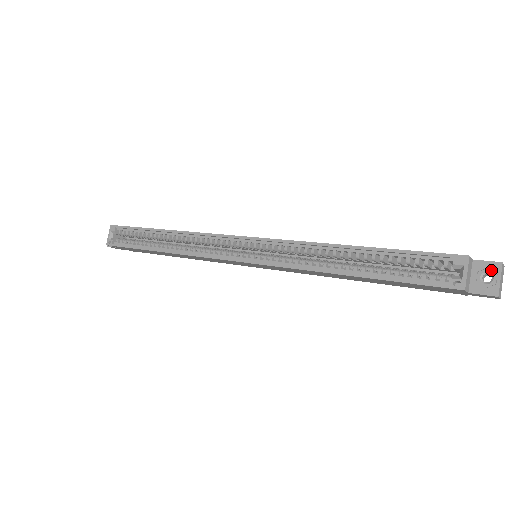
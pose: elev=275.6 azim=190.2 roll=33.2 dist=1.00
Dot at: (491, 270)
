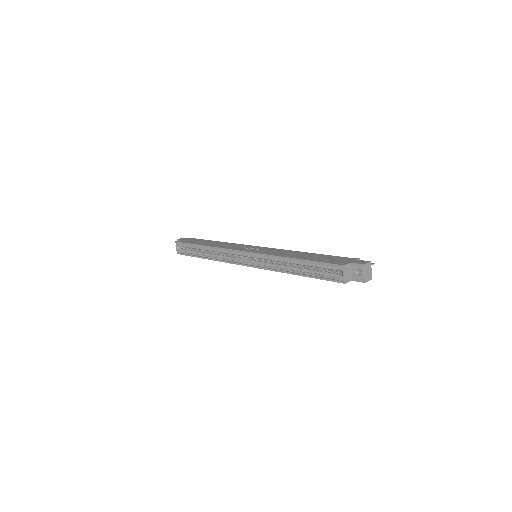
Dot at: (360, 268)
